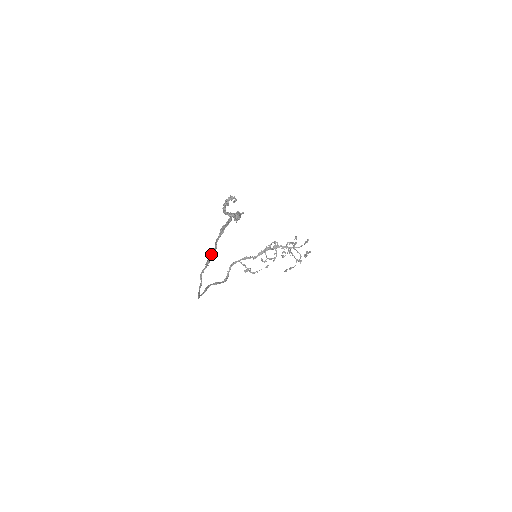
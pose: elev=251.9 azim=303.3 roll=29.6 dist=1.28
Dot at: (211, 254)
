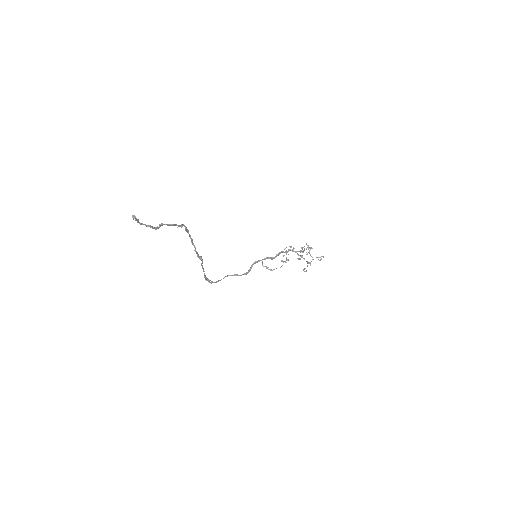
Dot at: (195, 251)
